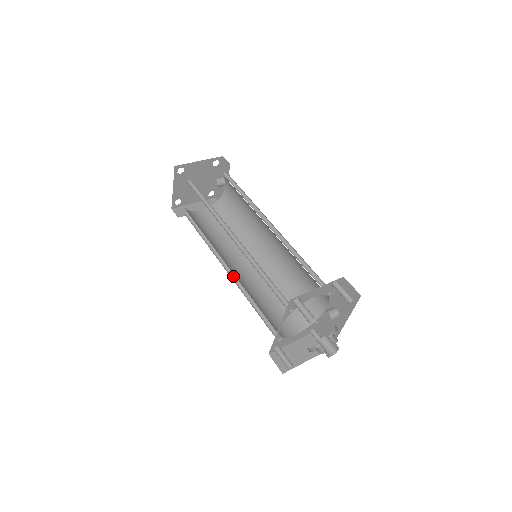
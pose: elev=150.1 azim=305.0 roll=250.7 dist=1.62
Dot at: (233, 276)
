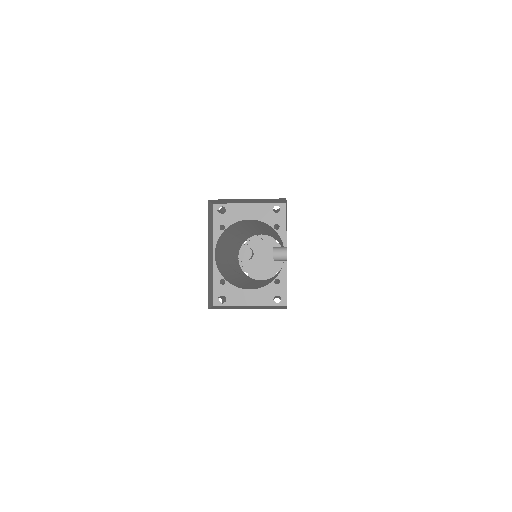
Dot at: occluded
